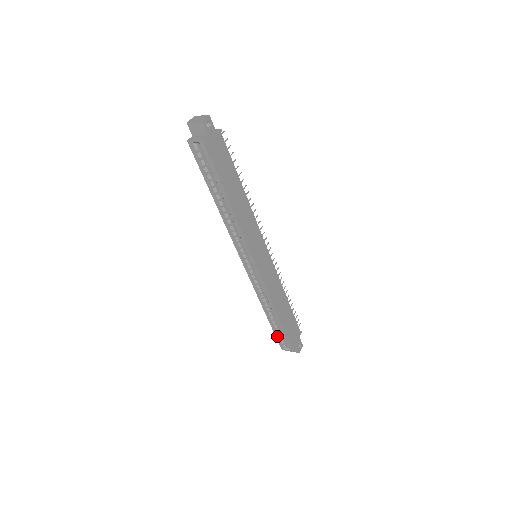
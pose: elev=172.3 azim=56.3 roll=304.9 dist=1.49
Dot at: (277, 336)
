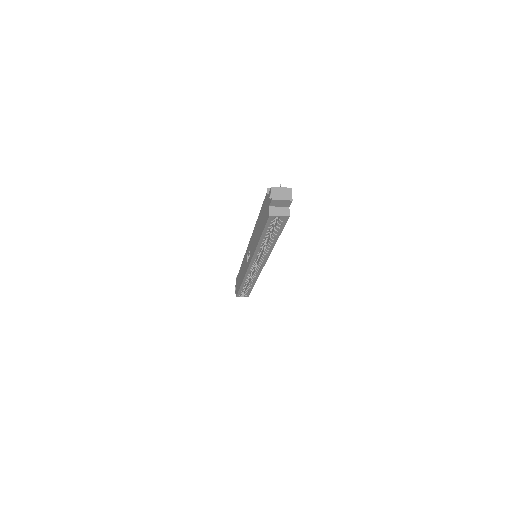
Dot at: (240, 293)
